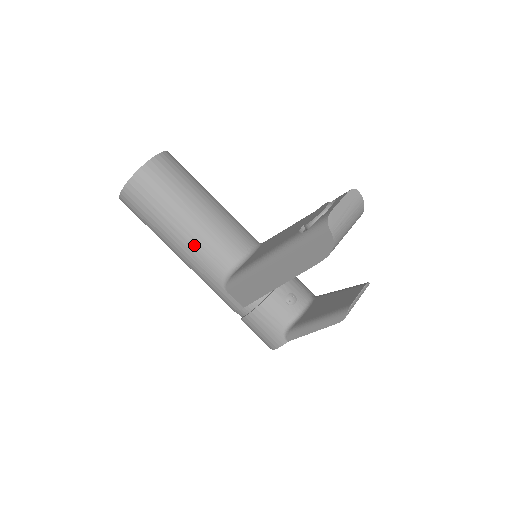
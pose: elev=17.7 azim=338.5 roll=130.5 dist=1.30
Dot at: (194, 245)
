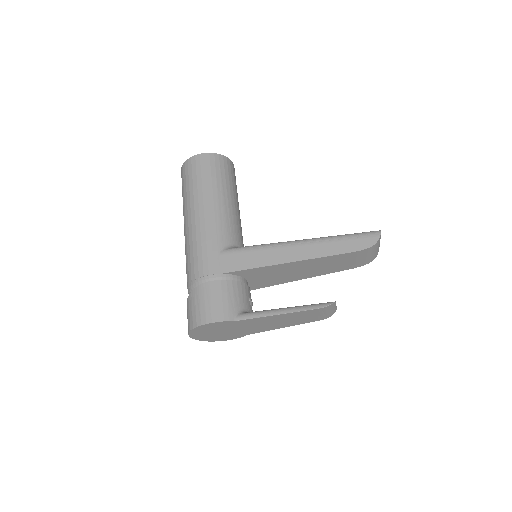
Dot at: (225, 213)
